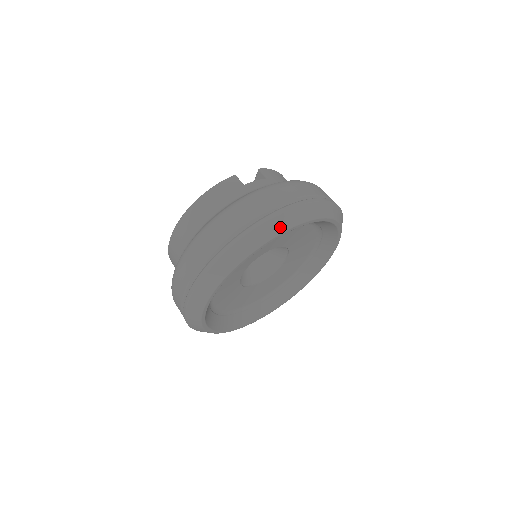
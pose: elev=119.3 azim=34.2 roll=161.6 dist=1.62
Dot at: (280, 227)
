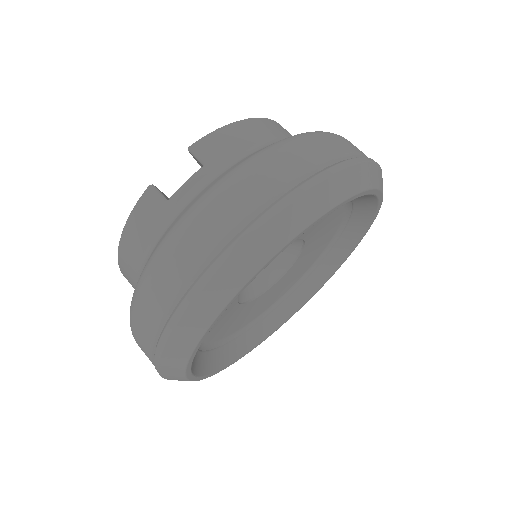
Dot at: (223, 294)
